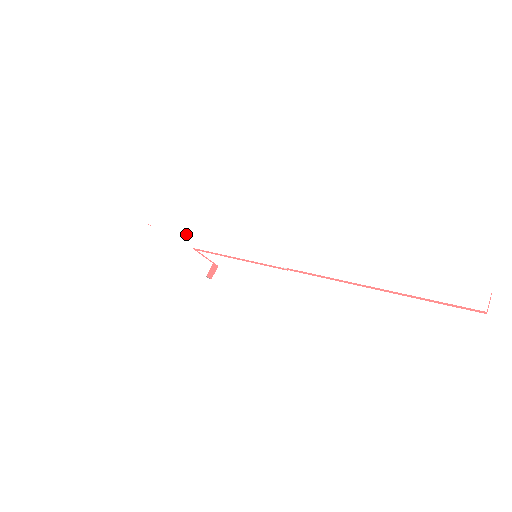
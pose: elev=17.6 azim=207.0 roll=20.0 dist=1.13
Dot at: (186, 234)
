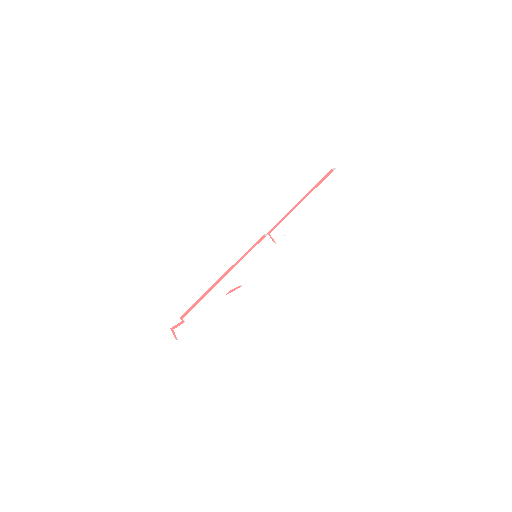
Dot at: (213, 295)
